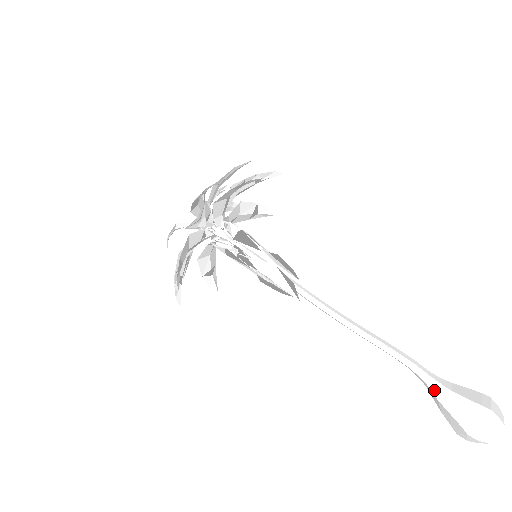
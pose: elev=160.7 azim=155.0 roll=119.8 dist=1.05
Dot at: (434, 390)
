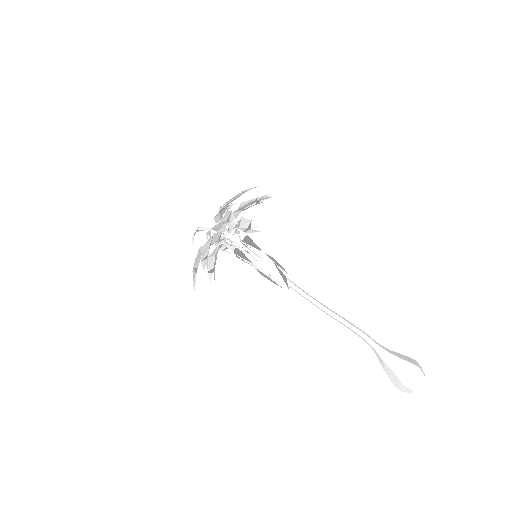
Dot at: (381, 354)
